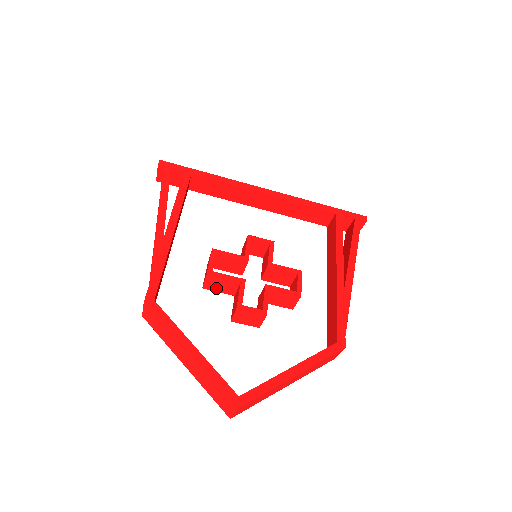
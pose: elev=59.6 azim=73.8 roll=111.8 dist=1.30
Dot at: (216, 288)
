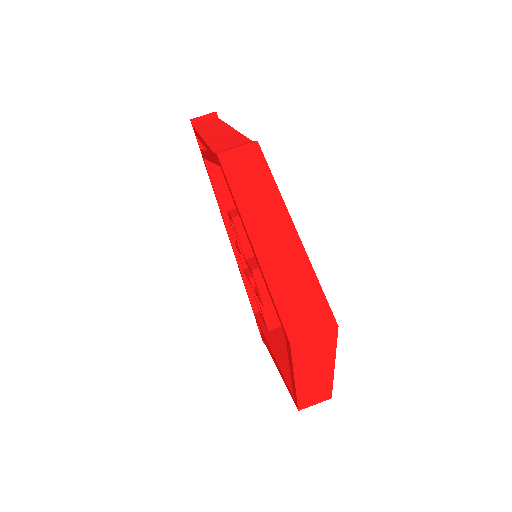
Dot at: (245, 232)
